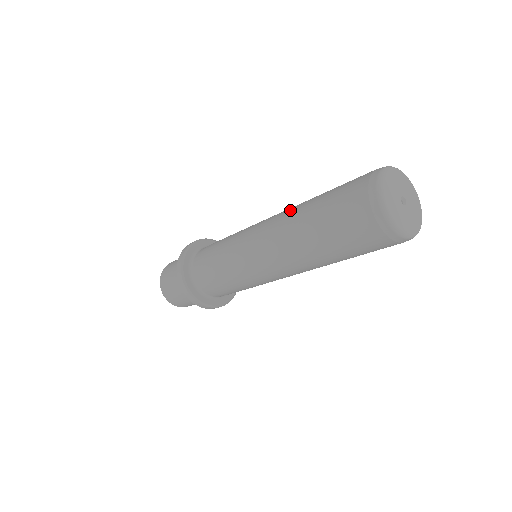
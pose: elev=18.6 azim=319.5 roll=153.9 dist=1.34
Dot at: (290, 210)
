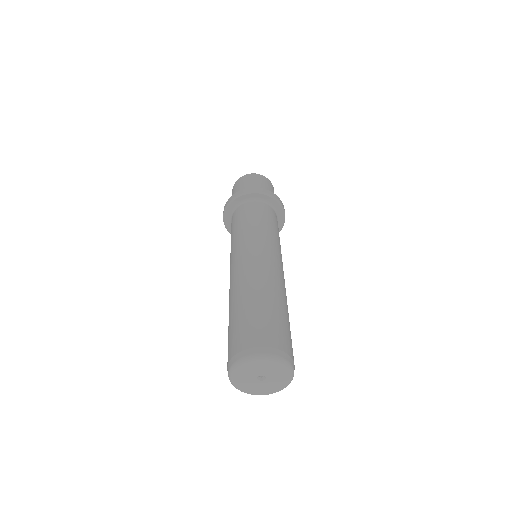
Dot at: (257, 279)
